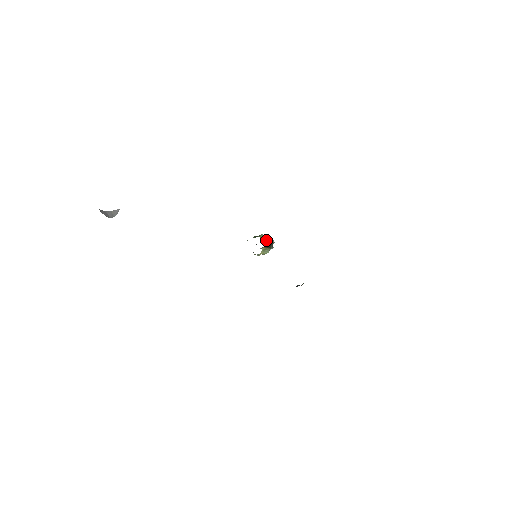
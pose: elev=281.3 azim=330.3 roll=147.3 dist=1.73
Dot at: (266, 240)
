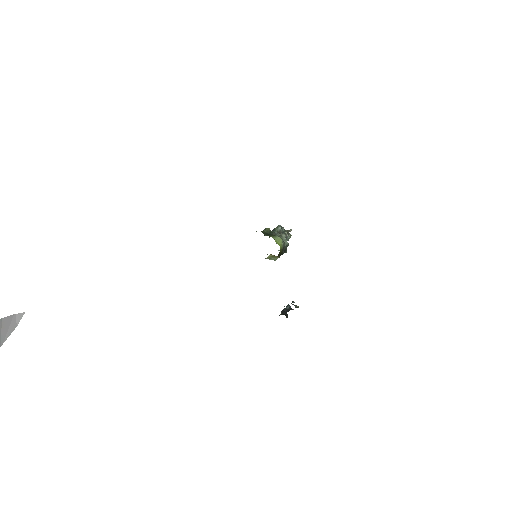
Dot at: (280, 249)
